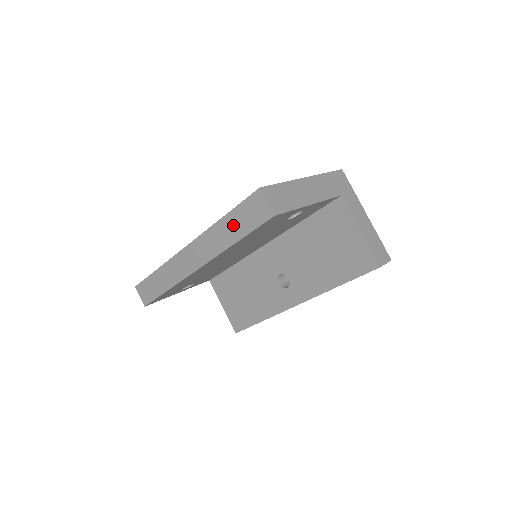
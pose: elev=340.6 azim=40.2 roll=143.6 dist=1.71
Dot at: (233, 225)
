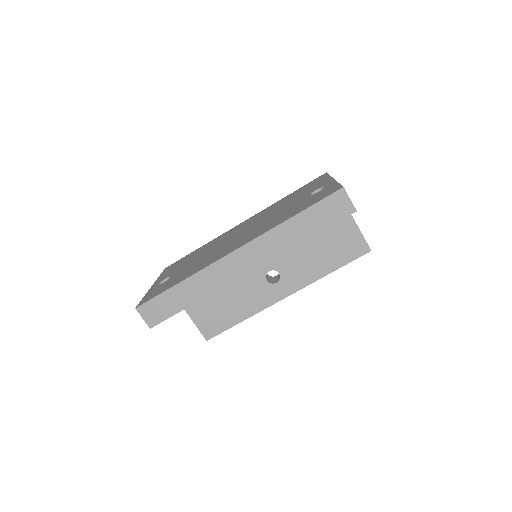
Dot at: (306, 223)
